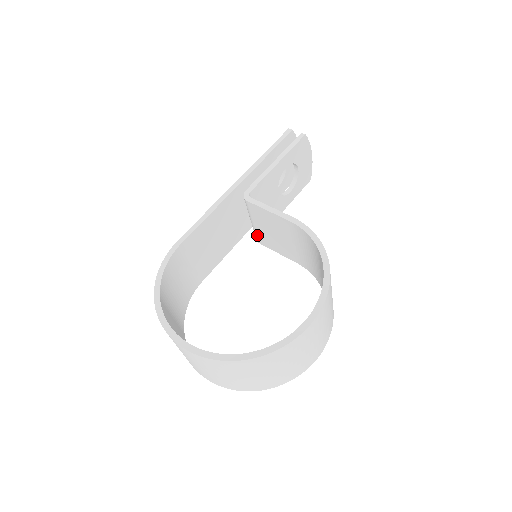
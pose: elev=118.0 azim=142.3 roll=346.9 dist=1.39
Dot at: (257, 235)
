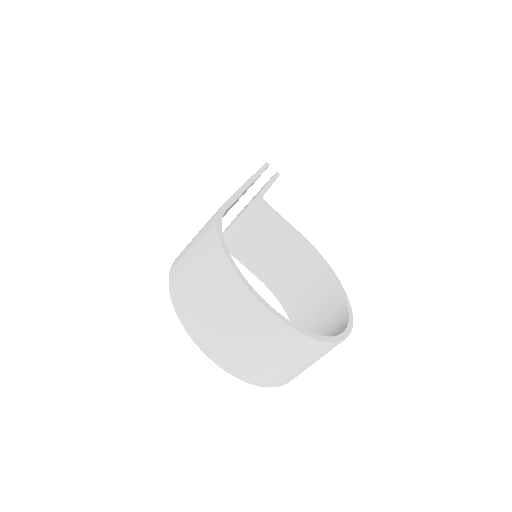
Dot at: (232, 238)
